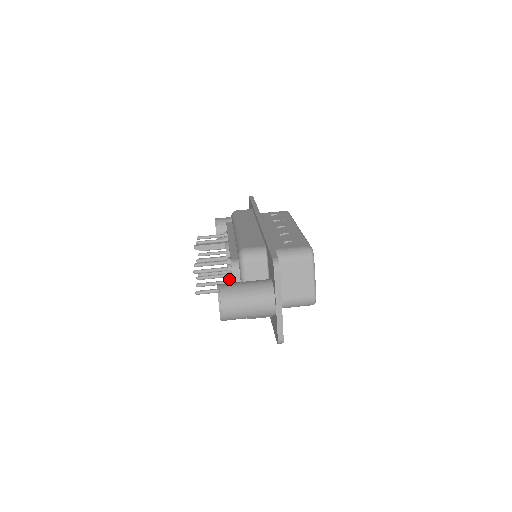
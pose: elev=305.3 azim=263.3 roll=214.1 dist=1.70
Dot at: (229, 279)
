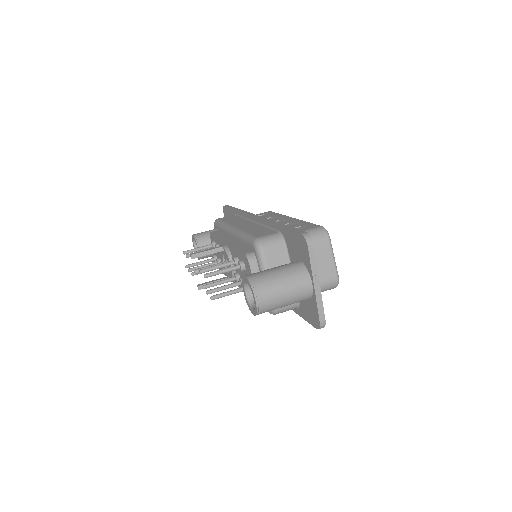
Dot at: (241, 279)
